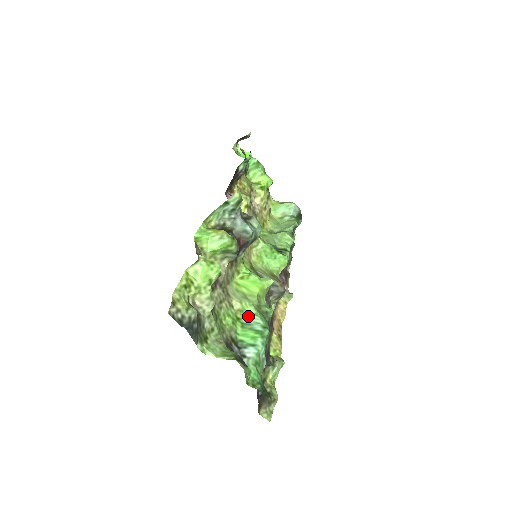
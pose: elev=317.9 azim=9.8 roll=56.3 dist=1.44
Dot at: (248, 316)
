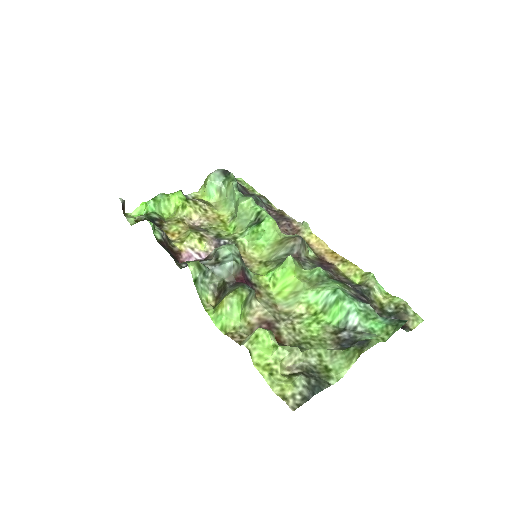
Dot at: (316, 301)
